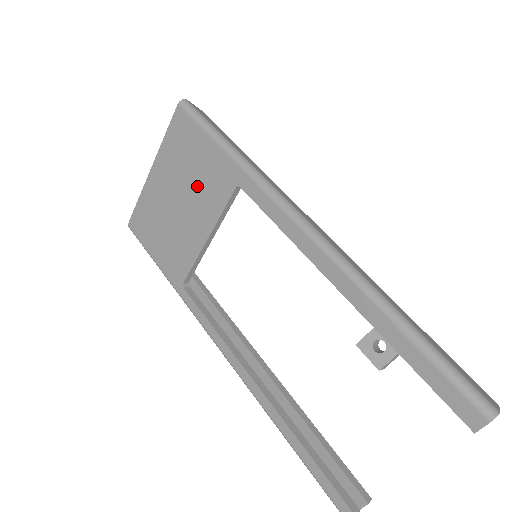
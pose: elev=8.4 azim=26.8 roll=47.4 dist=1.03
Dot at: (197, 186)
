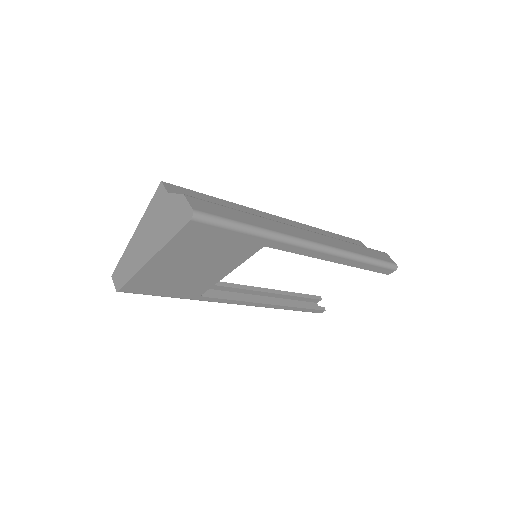
Dot at: (218, 255)
